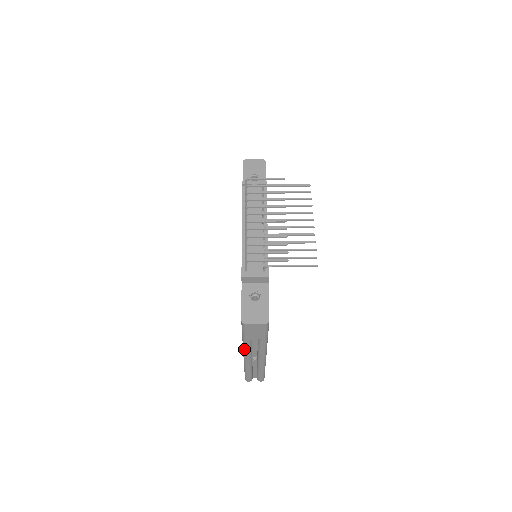
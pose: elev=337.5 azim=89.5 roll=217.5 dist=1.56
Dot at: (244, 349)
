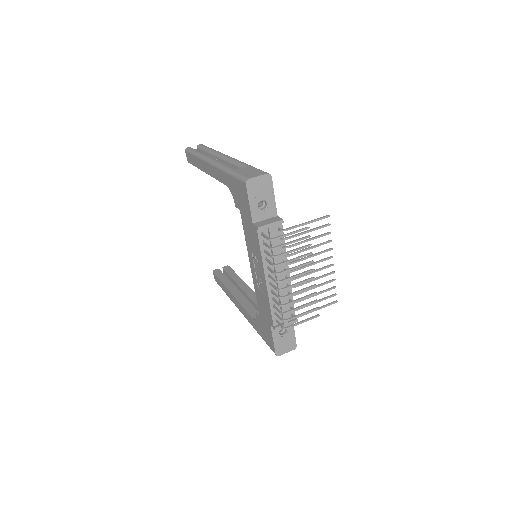
Dot at: occluded
